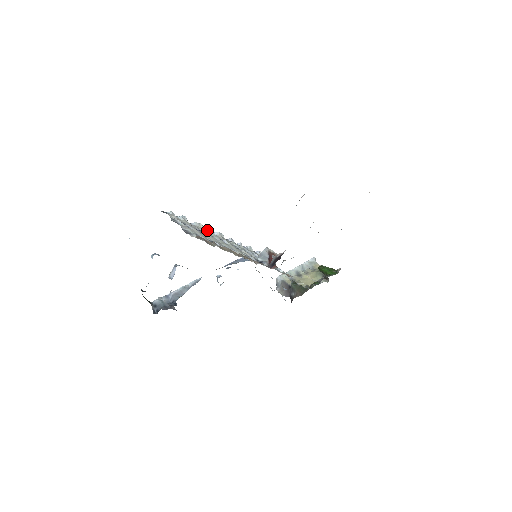
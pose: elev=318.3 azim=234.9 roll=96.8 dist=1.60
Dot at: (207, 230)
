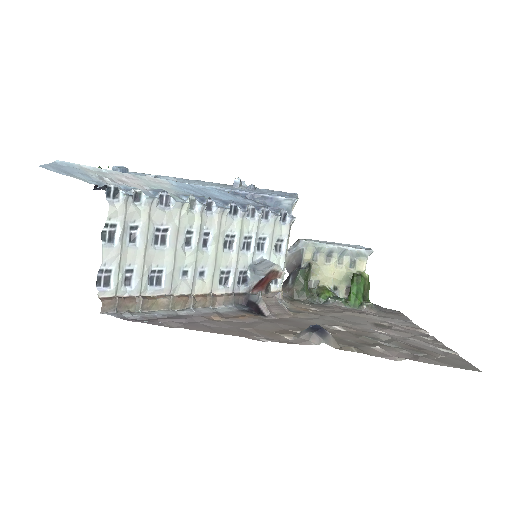
Dot at: (196, 209)
